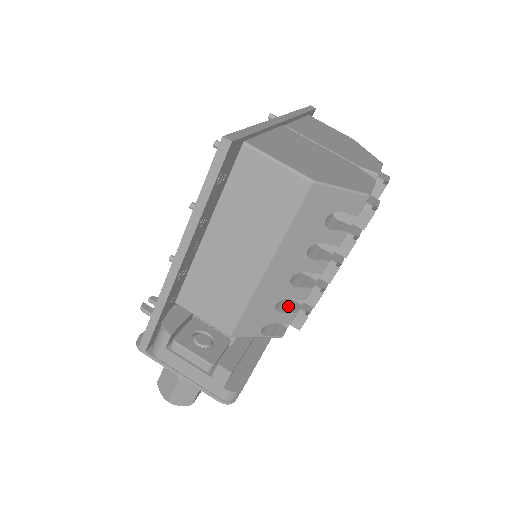
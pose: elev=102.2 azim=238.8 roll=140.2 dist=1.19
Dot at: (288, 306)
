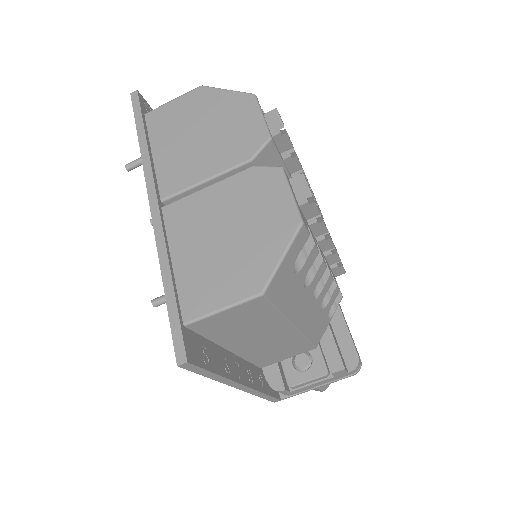
Dot at: occluded
